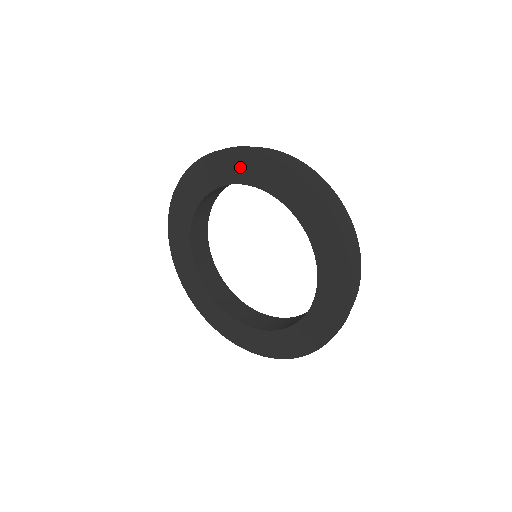
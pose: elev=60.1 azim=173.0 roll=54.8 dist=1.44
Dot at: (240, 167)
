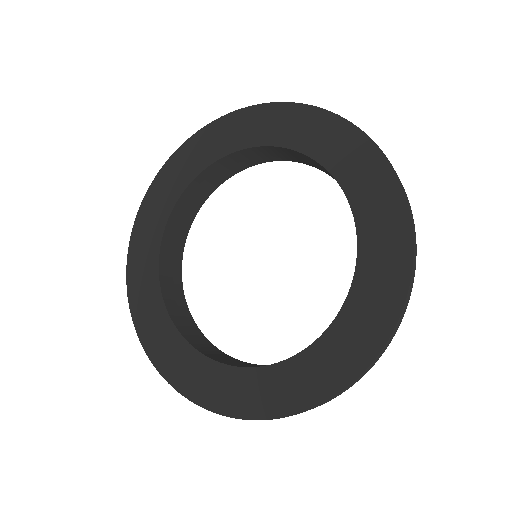
Dot at: (372, 190)
